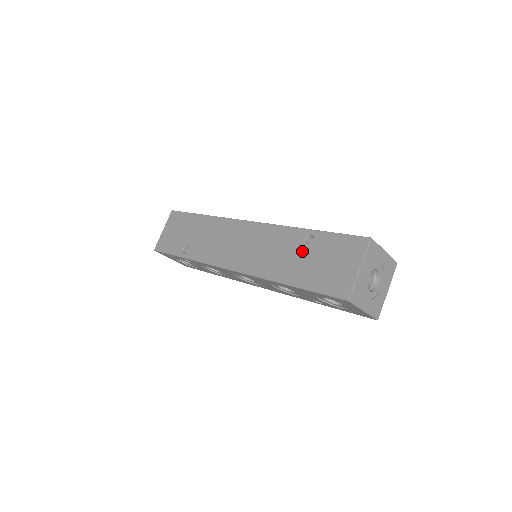
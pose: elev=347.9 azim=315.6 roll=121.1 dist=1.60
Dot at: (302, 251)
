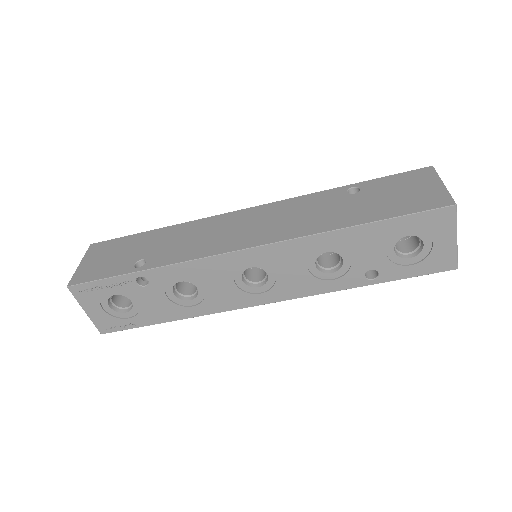
Dot at: (352, 199)
